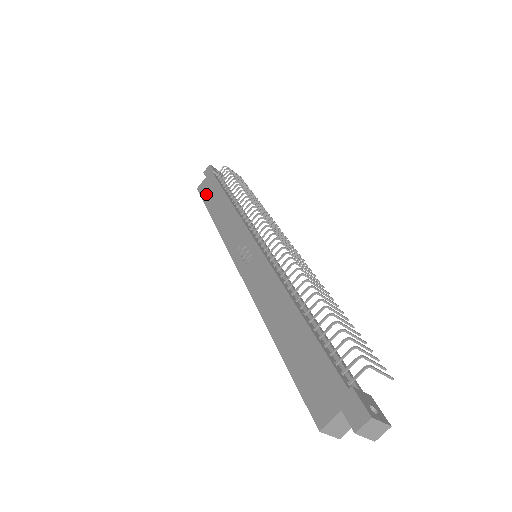
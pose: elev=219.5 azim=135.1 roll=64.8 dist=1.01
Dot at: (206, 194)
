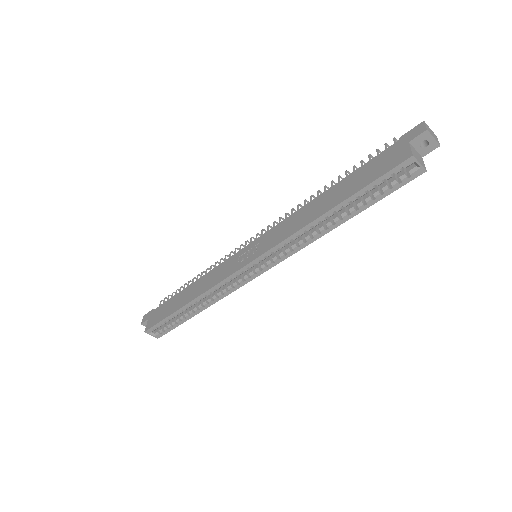
Dot at: (161, 316)
